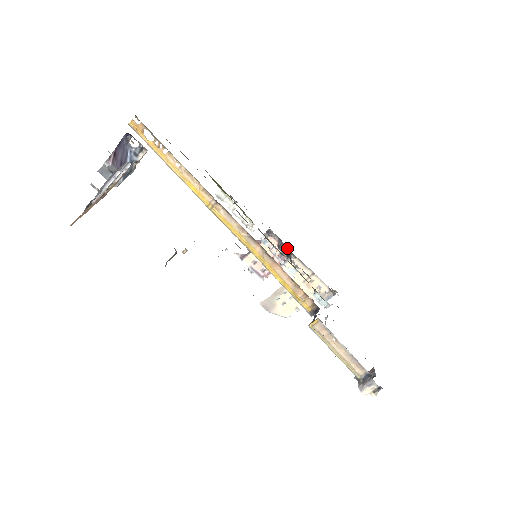
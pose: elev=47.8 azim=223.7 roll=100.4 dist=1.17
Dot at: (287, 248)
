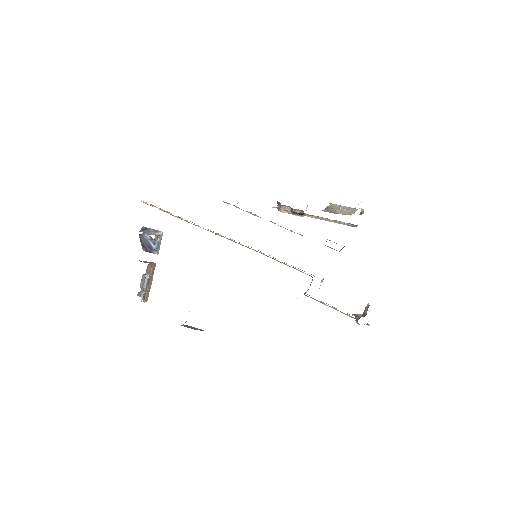
Dot at: (296, 213)
